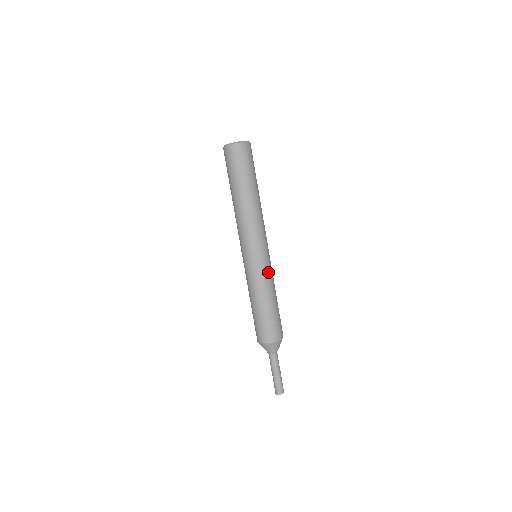
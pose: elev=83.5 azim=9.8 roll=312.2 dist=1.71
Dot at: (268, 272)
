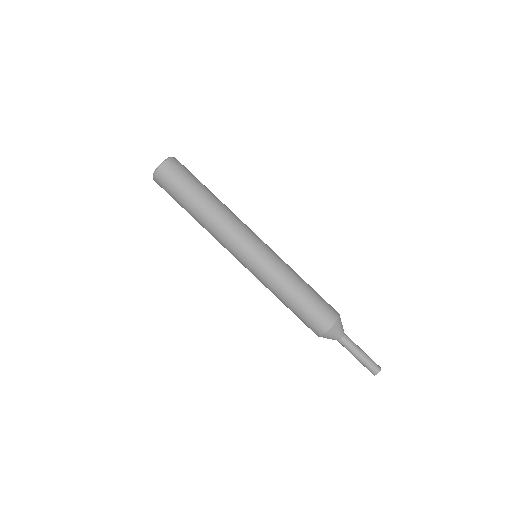
Dot at: (277, 262)
